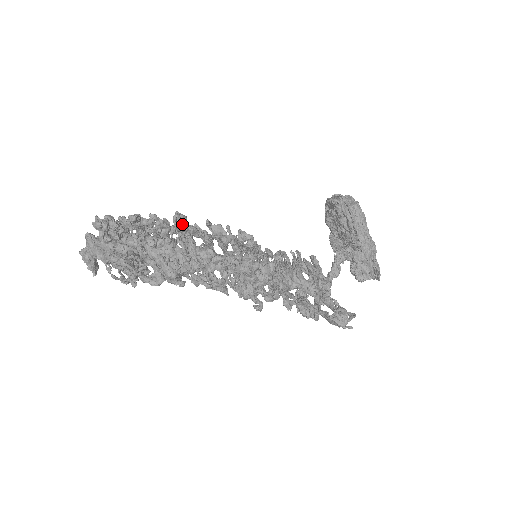
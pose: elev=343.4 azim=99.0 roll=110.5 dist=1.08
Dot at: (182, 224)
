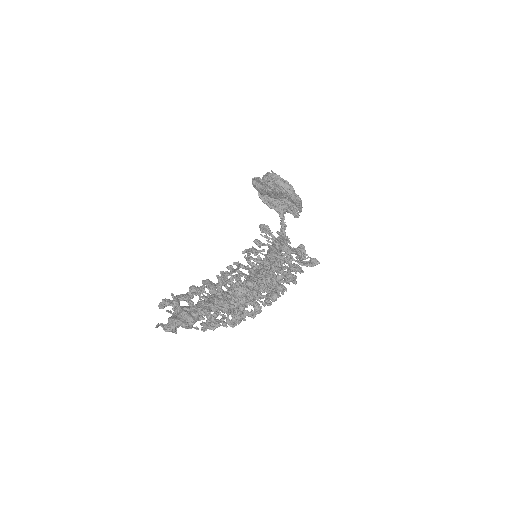
Dot at: (256, 292)
